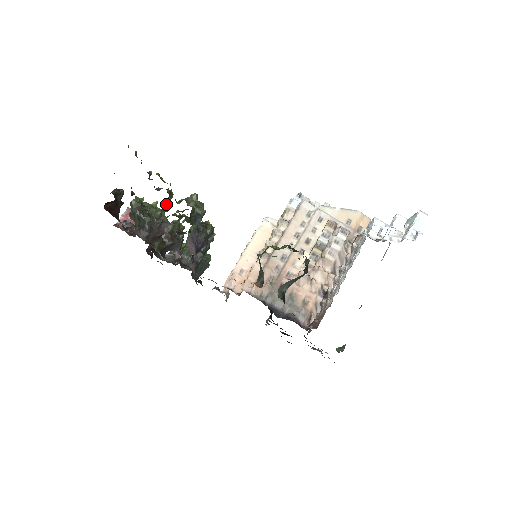
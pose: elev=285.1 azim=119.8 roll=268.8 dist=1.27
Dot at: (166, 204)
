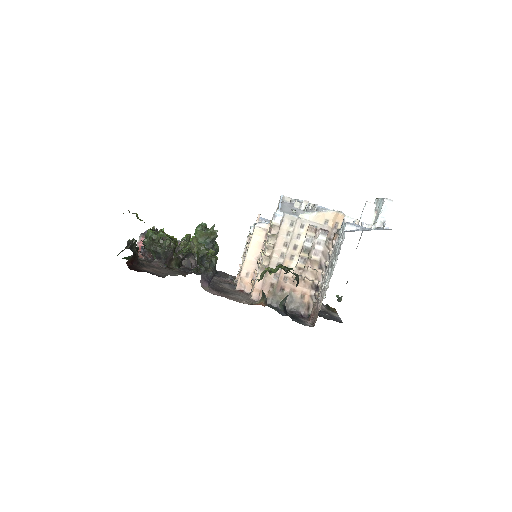
Dot at: (174, 249)
